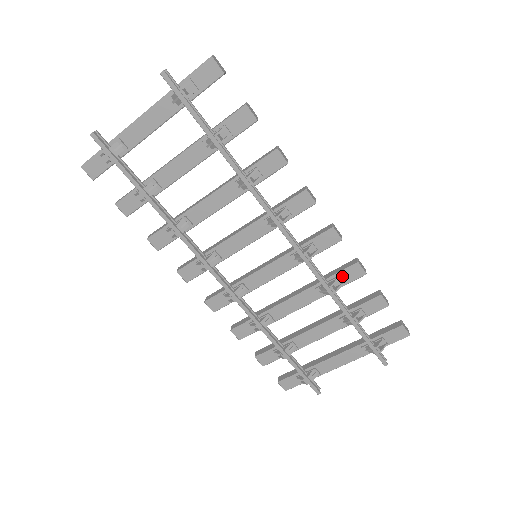
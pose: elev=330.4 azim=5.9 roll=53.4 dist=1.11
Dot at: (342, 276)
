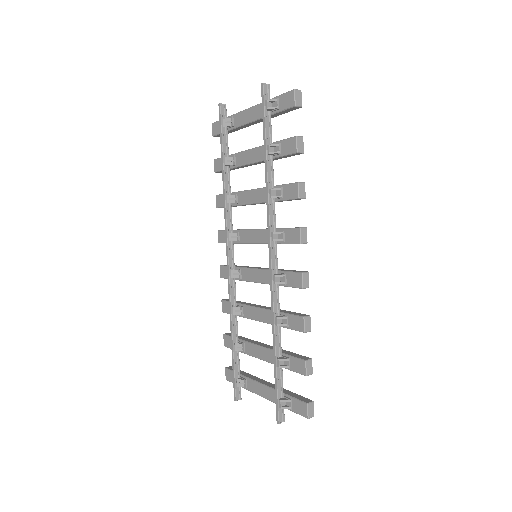
Dot at: (291, 319)
